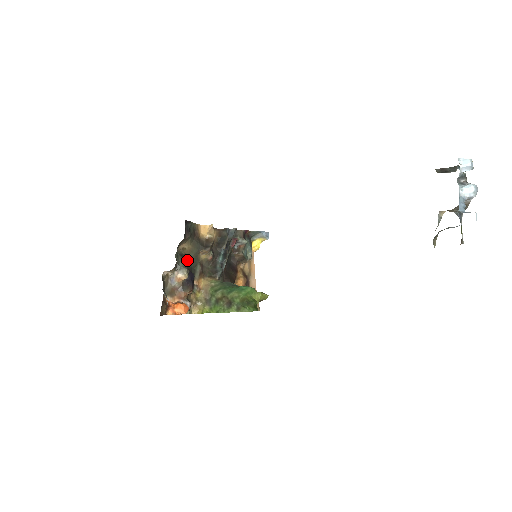
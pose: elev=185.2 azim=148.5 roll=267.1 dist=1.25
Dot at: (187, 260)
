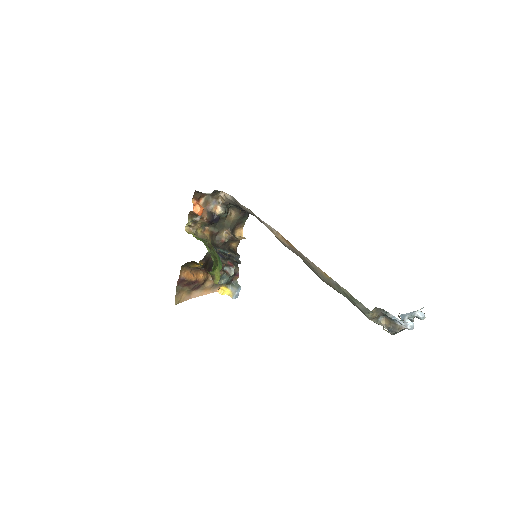
Dot at: (226, 215)
